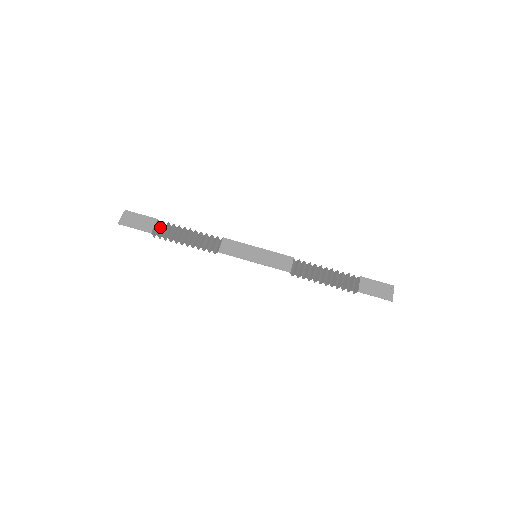
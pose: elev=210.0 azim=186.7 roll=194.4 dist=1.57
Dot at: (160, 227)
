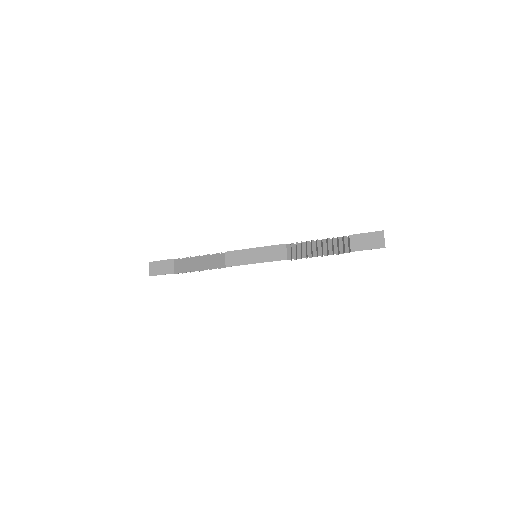
Dot at: (178, 265)
